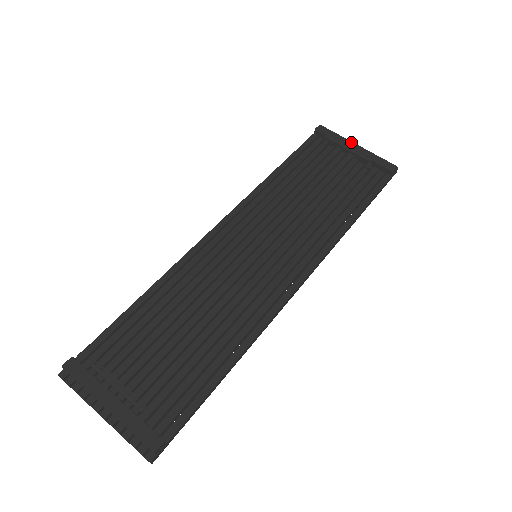
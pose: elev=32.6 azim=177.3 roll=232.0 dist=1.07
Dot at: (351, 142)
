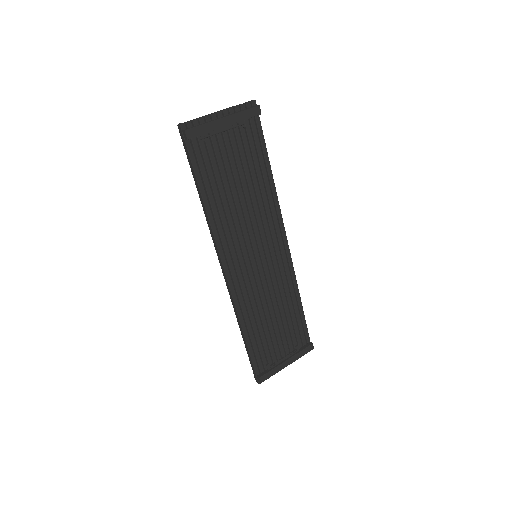
Dot at: (218, 121)
